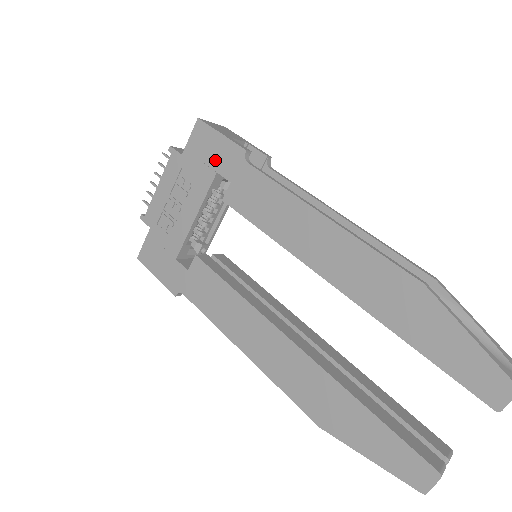
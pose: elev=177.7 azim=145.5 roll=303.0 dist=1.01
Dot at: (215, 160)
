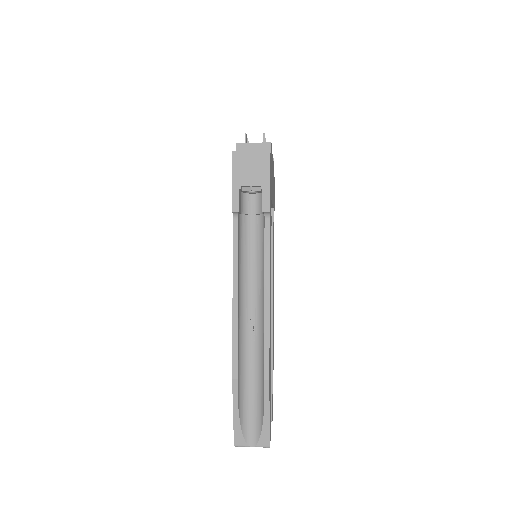
Dot at: occluded
